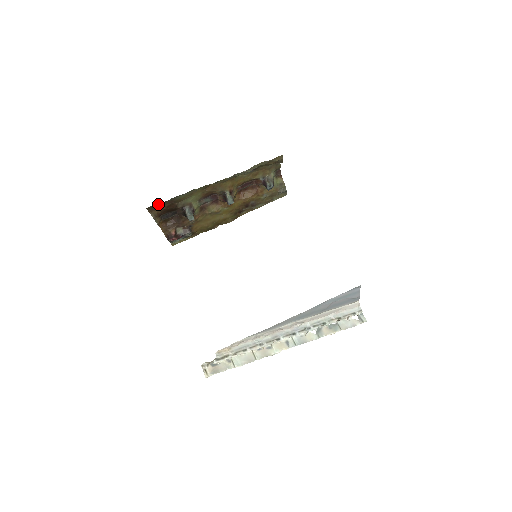
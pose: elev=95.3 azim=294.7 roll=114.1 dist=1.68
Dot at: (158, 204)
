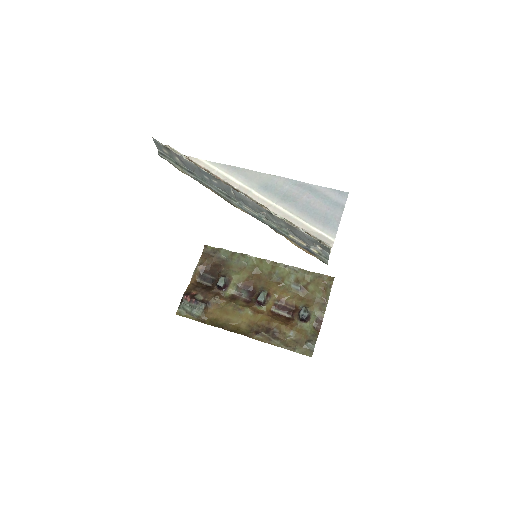
Dot at: (213, 254)
